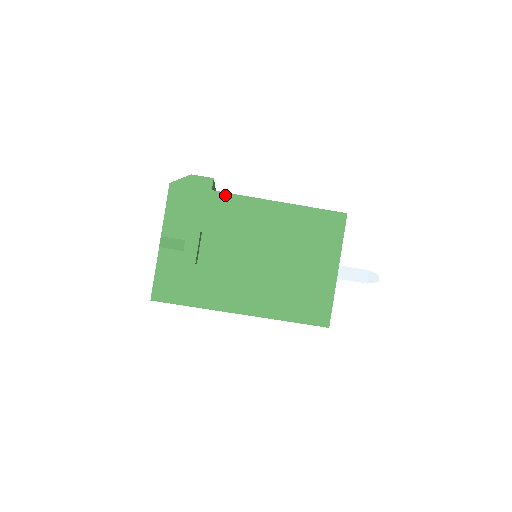
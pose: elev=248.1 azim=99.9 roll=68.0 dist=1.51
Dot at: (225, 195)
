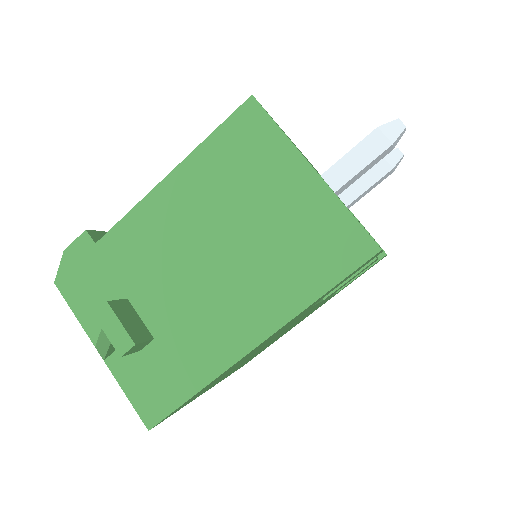
Dot at: (111, 233)
